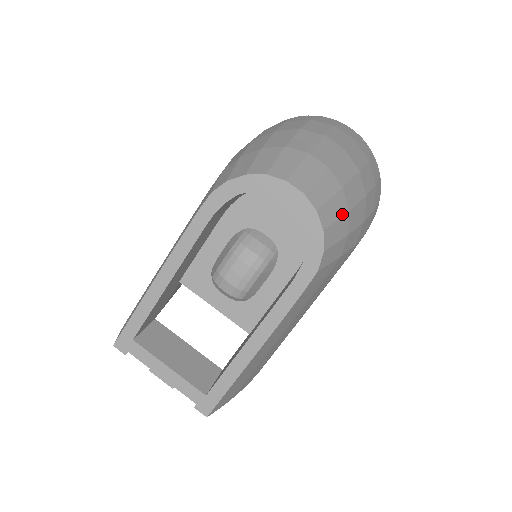
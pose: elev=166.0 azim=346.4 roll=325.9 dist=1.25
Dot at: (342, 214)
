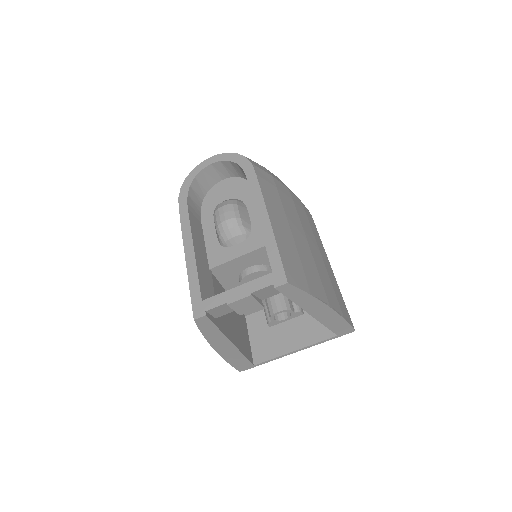
Dot at: occluded
